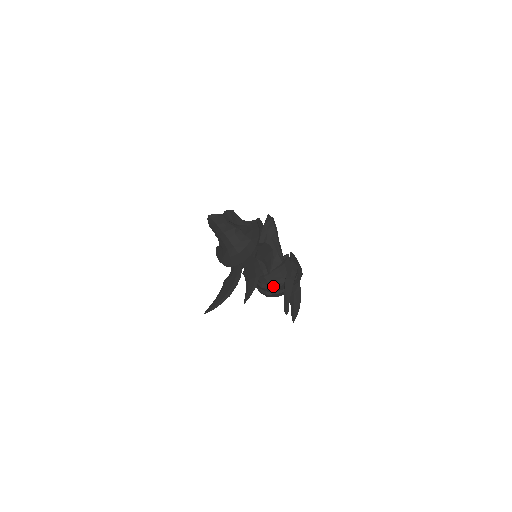
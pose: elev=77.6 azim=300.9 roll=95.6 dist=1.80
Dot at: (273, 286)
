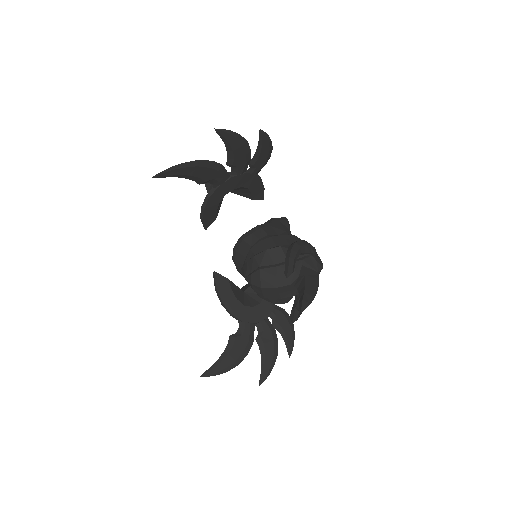
Dot at: (271, 248)
